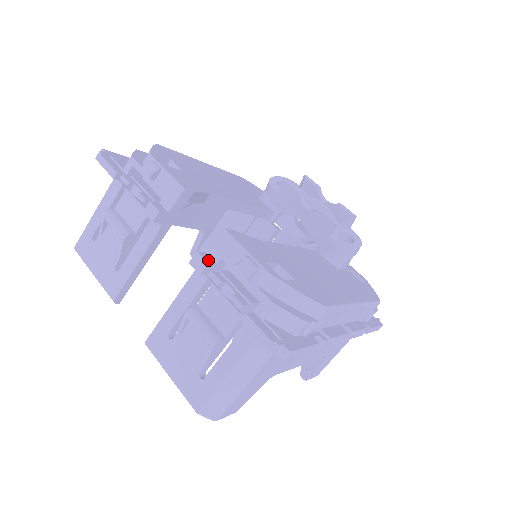
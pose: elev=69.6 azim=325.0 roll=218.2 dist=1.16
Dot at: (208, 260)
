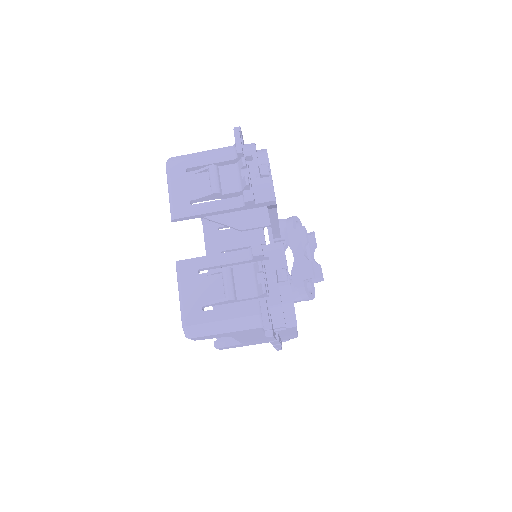
Dot at: (263, 252)
